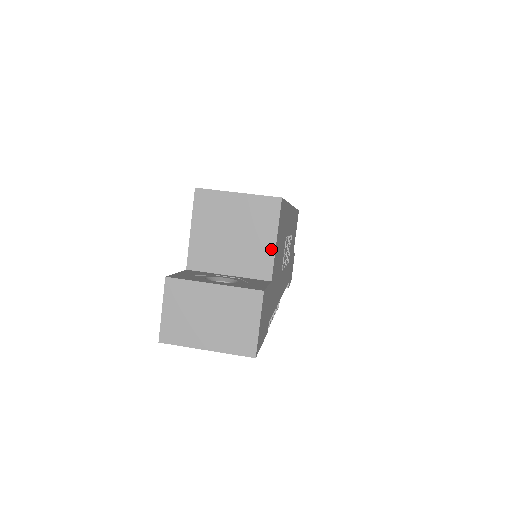
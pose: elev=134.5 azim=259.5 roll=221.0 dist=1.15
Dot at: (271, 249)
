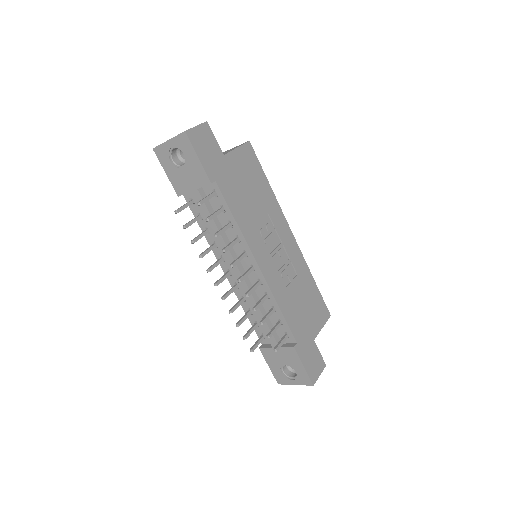
Dot at: (232, 150)
